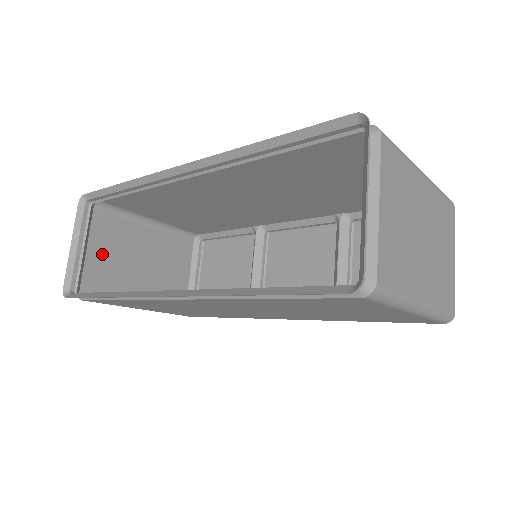
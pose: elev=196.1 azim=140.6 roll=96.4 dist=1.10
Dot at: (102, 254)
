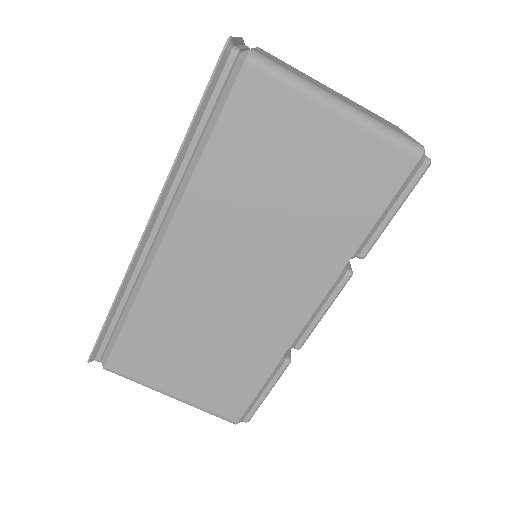
Dot at: occluded
